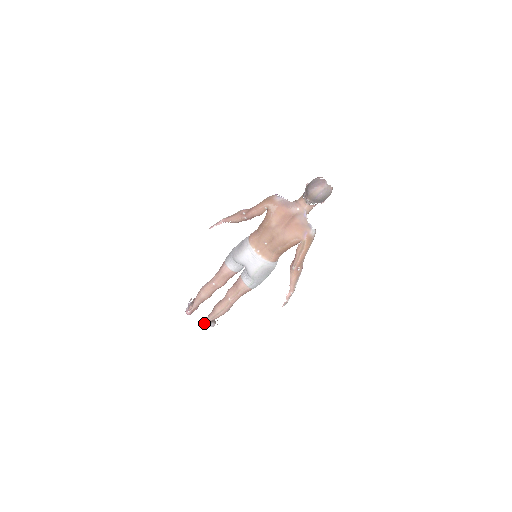
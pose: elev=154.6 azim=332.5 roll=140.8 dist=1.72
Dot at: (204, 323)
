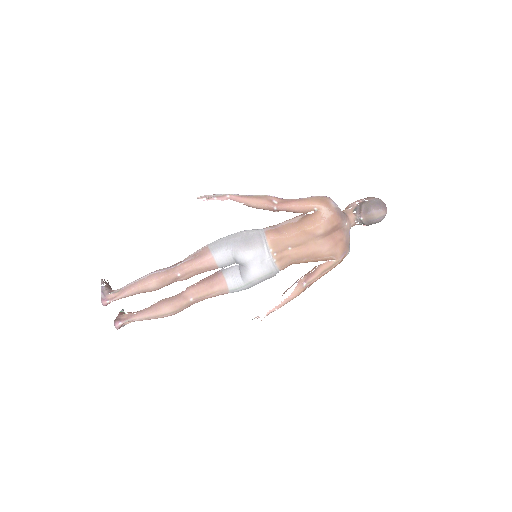
Dot at: (125, 322)
